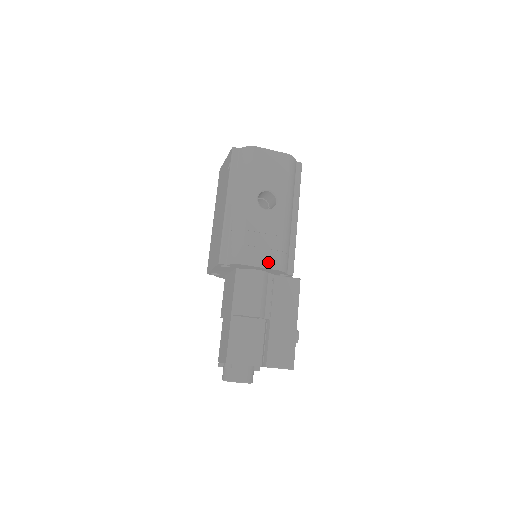
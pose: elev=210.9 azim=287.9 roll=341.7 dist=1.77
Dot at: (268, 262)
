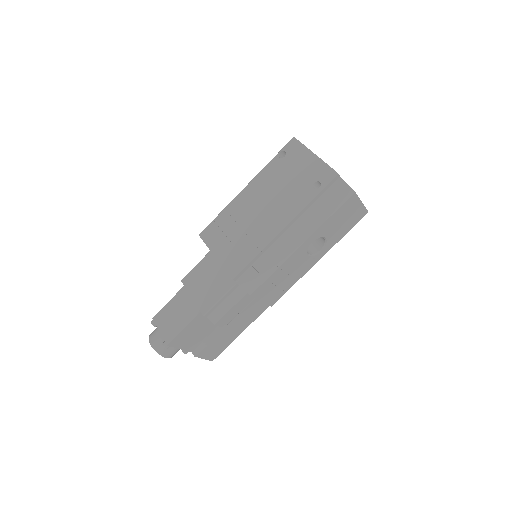
Dot at: (270, 298)
